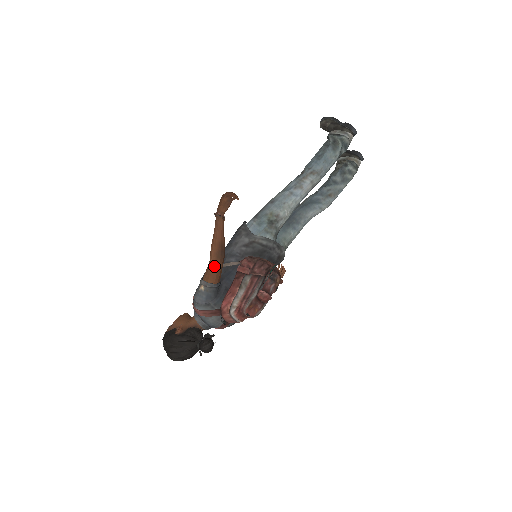
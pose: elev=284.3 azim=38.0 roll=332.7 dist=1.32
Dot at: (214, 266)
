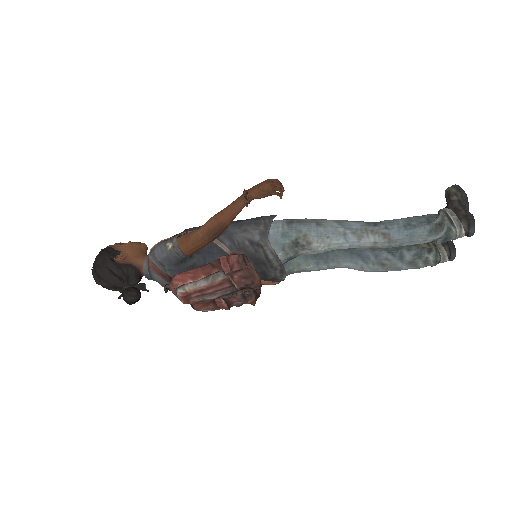
Dot at: (197, 238)
